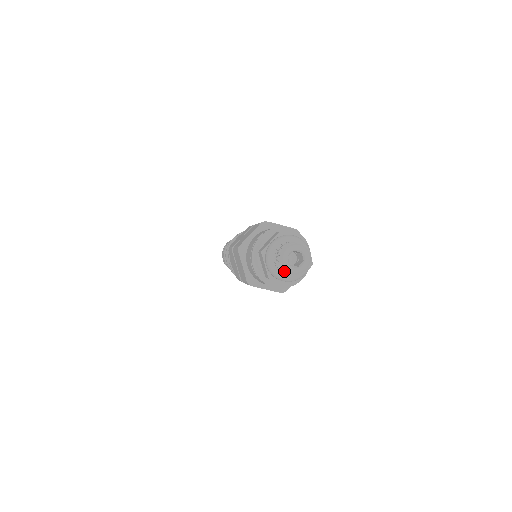
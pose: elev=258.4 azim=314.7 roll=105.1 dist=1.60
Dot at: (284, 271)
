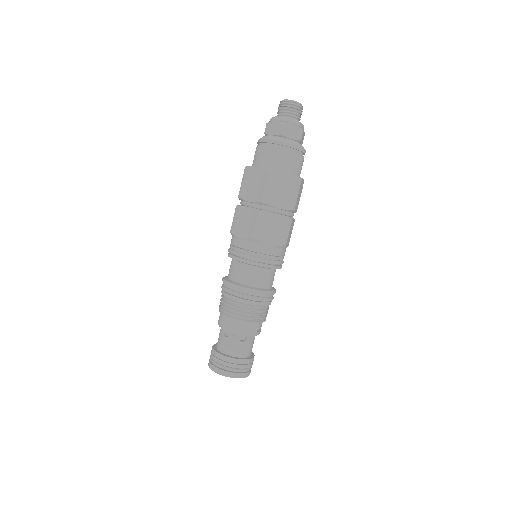
Dot at: (290, 103)
